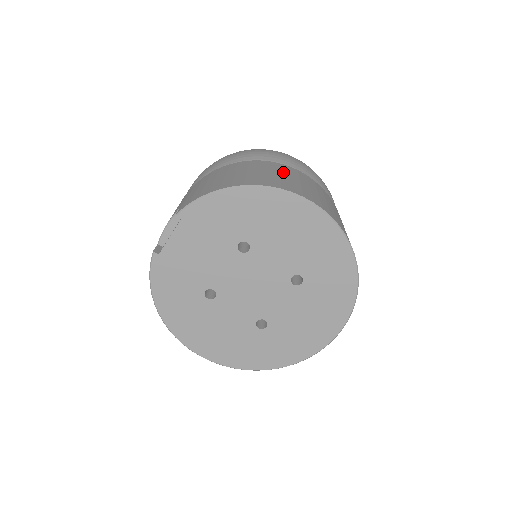
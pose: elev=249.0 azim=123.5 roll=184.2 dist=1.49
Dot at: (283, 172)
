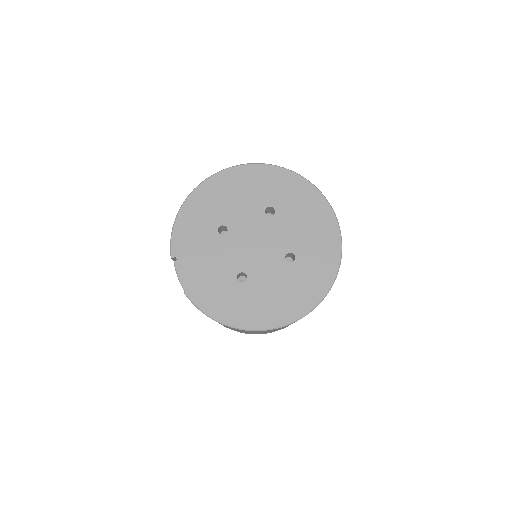
Dot at: occluded
